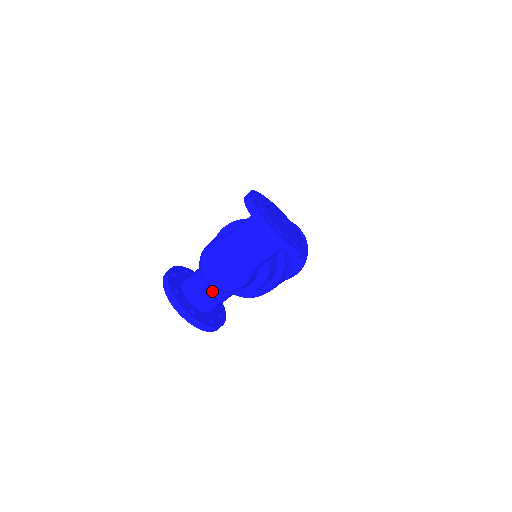
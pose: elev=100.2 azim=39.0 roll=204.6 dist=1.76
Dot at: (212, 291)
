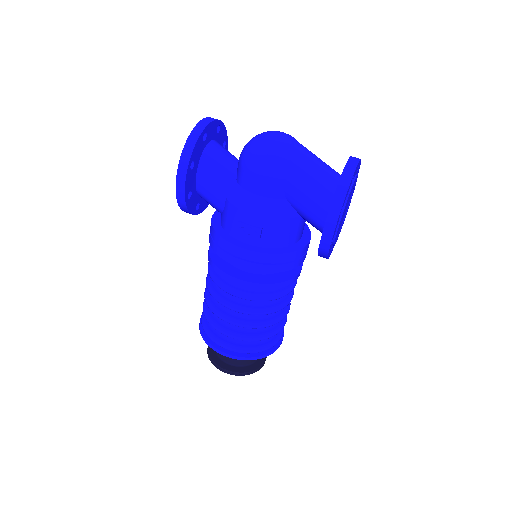
Dot at: (230, 165)
